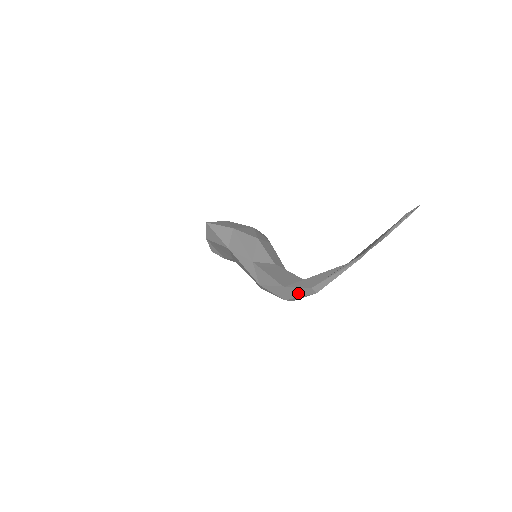
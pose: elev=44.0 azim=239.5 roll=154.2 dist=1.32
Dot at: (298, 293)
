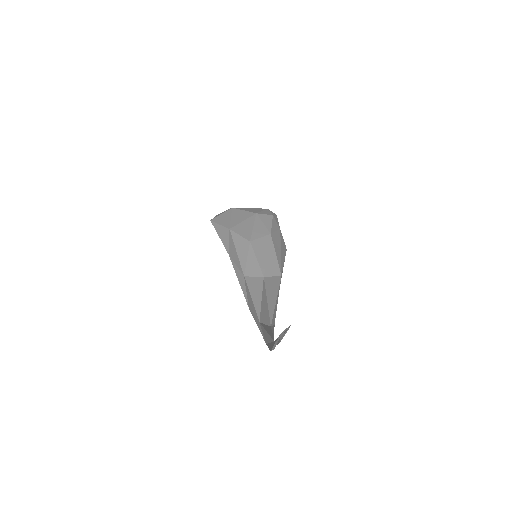
Dot at: occluded
